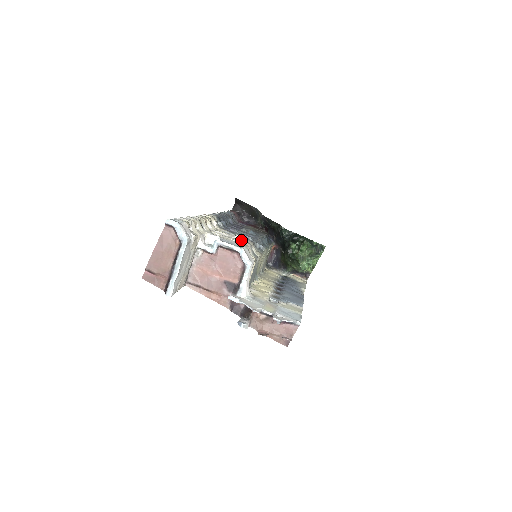
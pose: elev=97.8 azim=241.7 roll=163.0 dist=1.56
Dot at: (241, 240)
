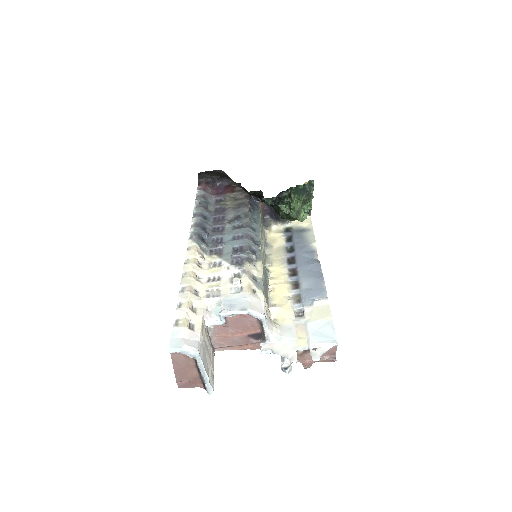
Dot at: (239, 283)
